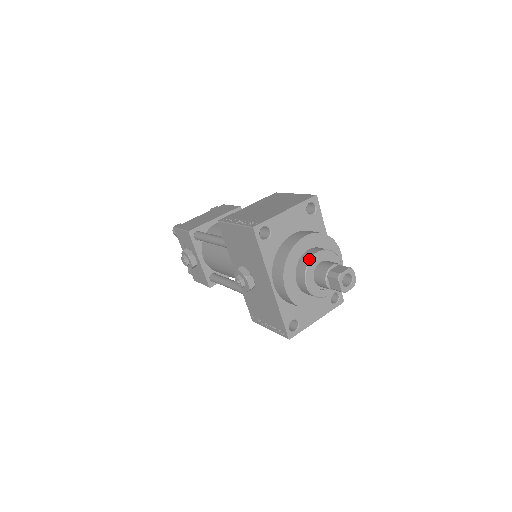
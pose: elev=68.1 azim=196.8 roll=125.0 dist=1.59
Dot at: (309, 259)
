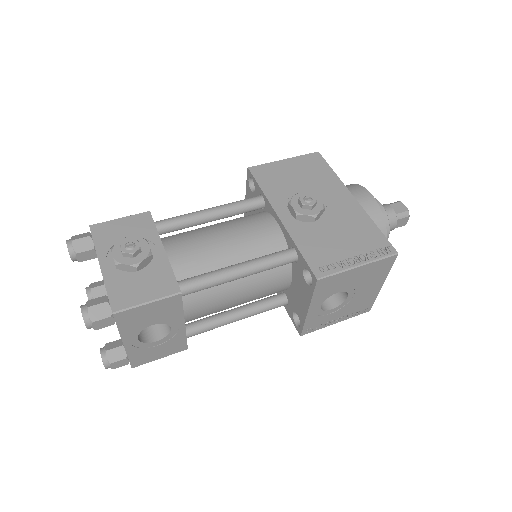
Dot at: occluded
